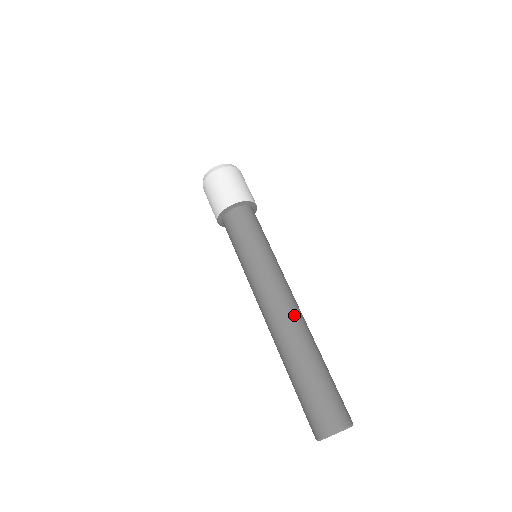
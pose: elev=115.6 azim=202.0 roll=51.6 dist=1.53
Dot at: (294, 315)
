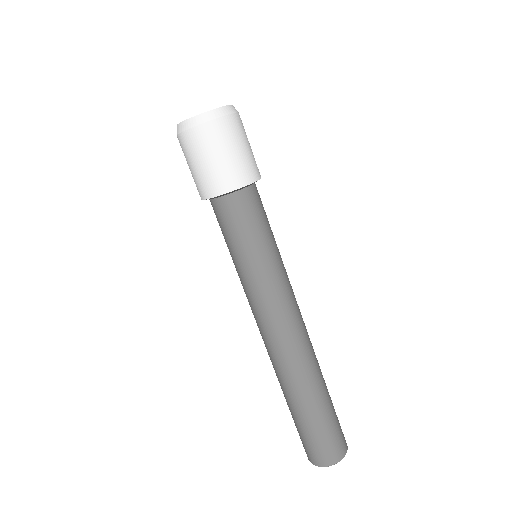
Dot at: (305, 347)
